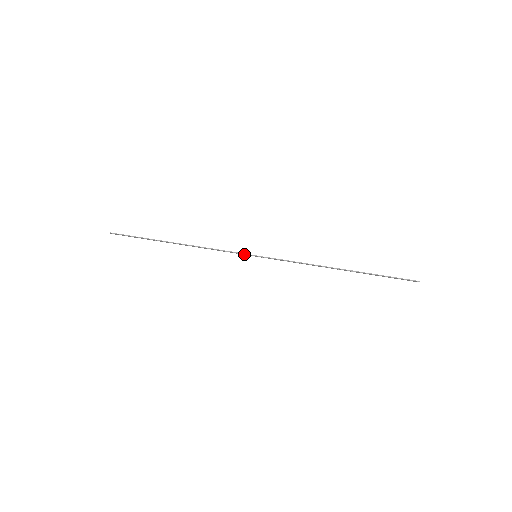
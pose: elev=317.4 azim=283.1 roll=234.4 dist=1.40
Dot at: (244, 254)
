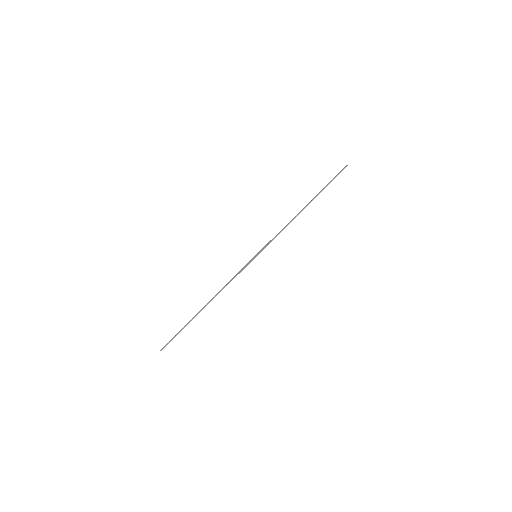
Dot at: (249, 263)
